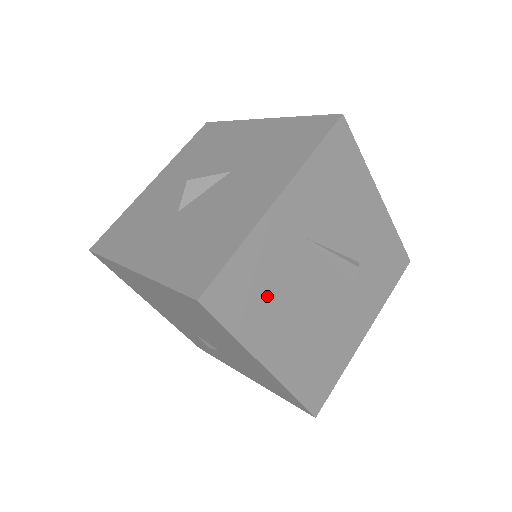
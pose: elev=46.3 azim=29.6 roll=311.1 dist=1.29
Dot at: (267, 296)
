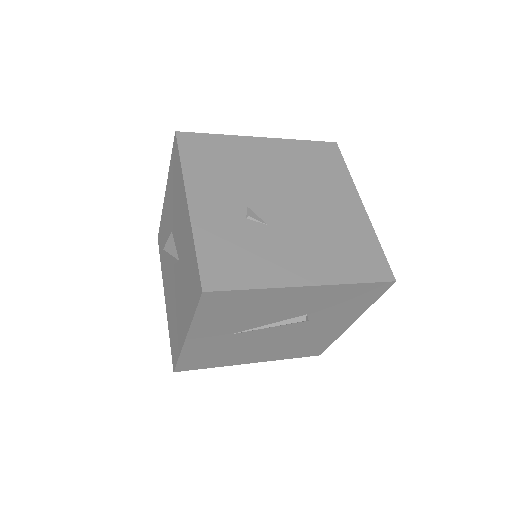
Dot at: (222, 355)
